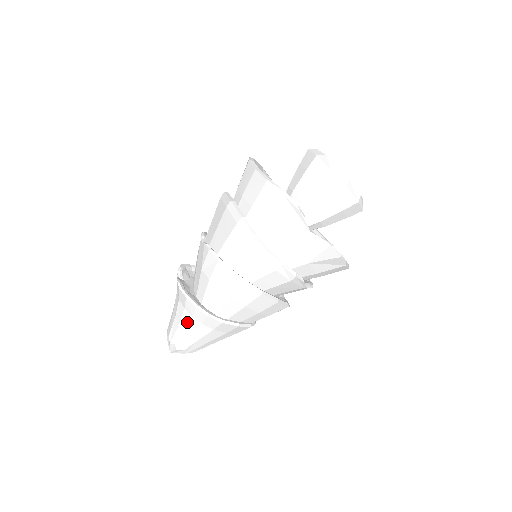
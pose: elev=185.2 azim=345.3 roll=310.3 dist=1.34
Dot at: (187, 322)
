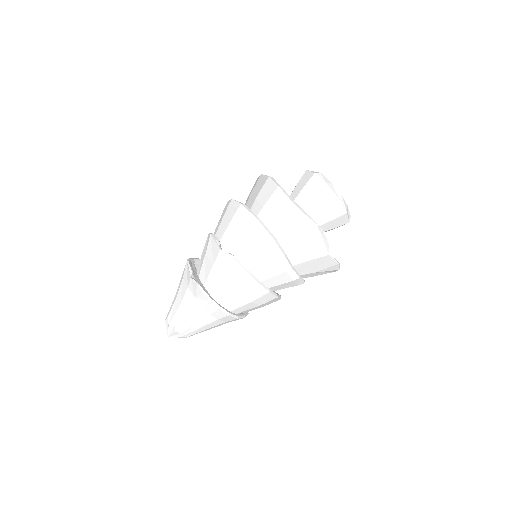
Dot at: (202, 317)
